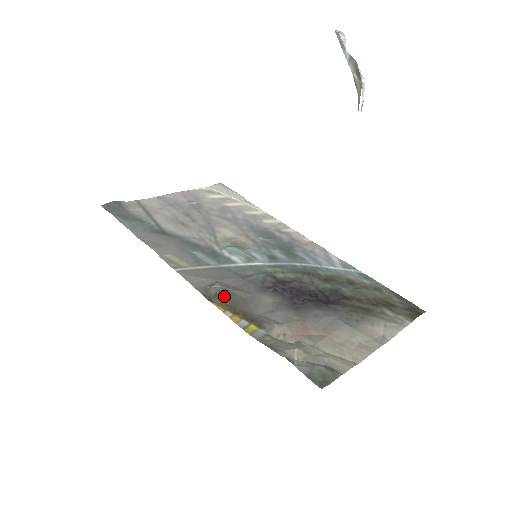
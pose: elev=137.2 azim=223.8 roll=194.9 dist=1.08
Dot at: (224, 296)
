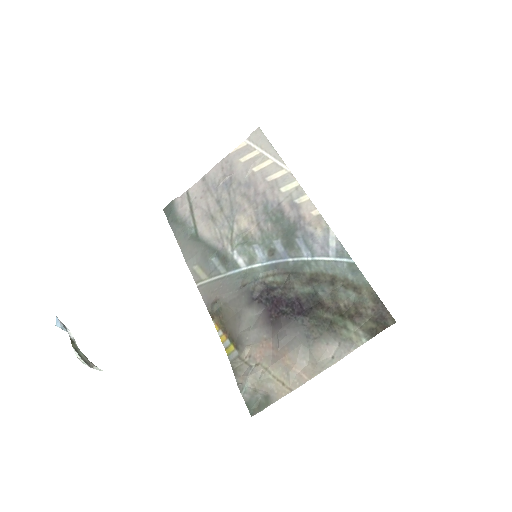
Dot at: (221, 314)
